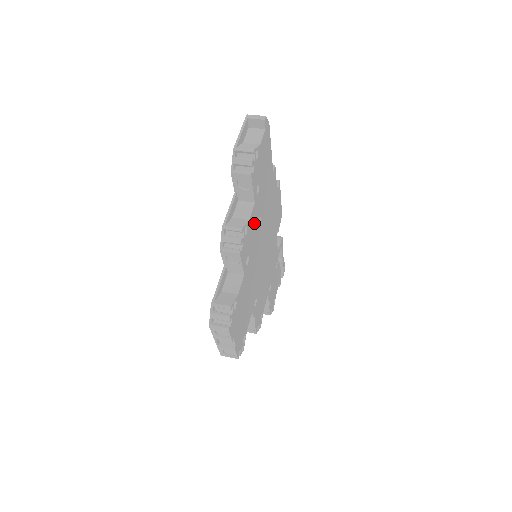
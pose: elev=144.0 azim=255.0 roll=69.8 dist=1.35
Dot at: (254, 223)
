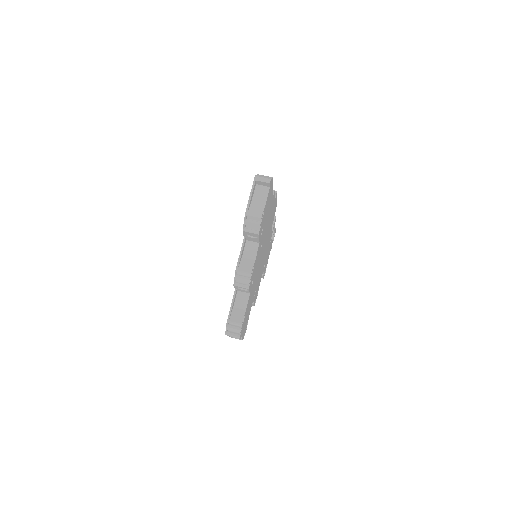
Dot at: (258, 254)
